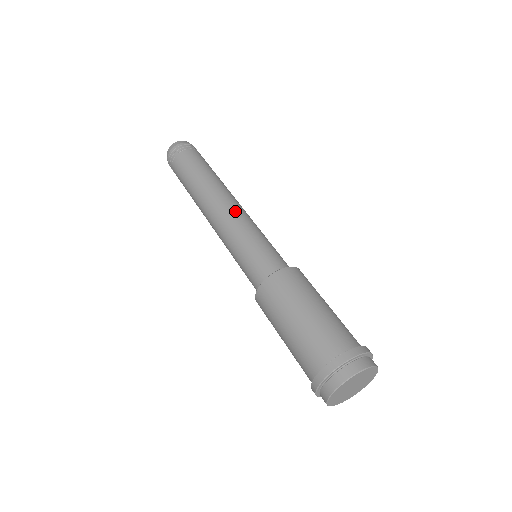
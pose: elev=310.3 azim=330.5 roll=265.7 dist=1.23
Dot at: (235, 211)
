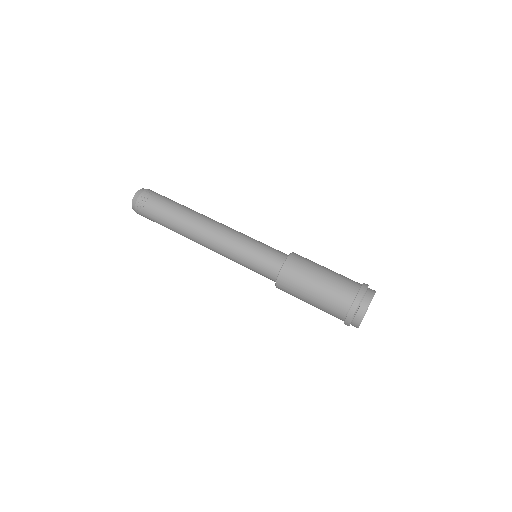
Dot at: (221, 237)
